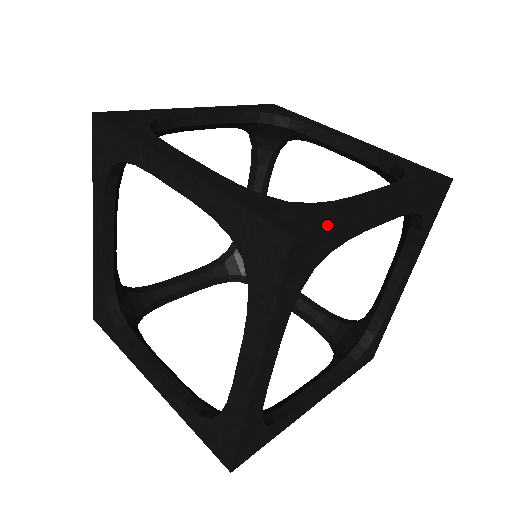
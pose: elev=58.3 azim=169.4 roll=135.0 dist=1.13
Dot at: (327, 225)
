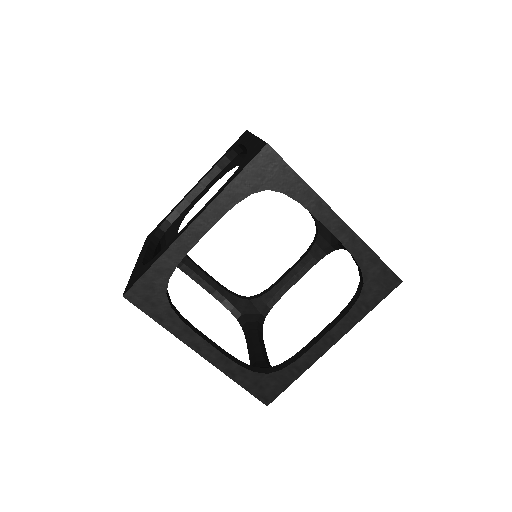
Dot at: occluded
